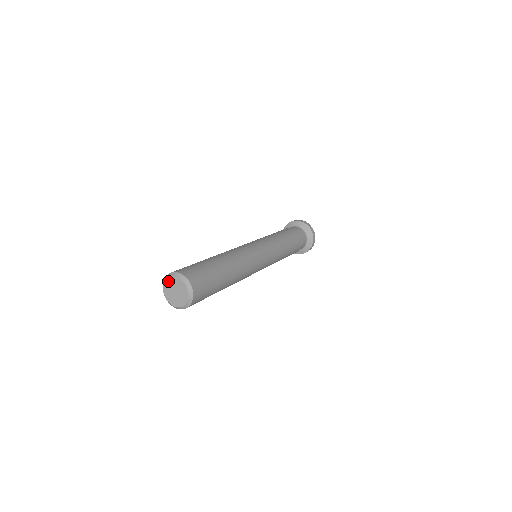
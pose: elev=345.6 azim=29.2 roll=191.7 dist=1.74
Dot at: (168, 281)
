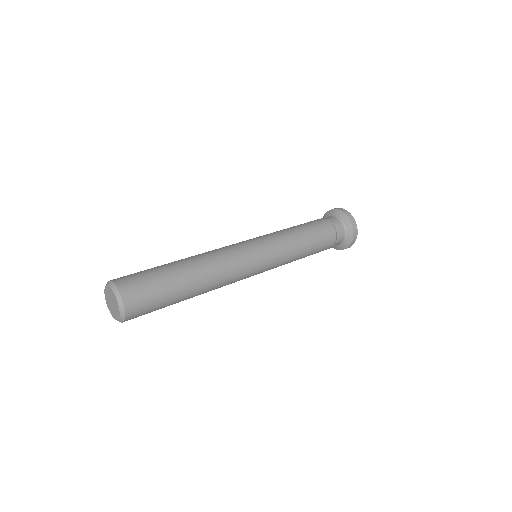
Dot at: (110, 290)
